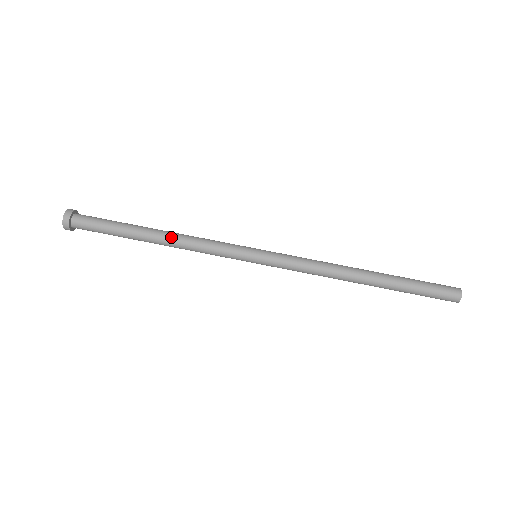
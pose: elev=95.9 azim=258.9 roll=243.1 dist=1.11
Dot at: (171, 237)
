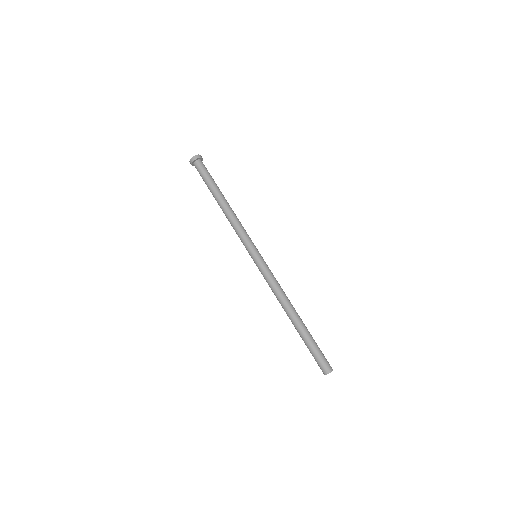
Dot at: occluded
